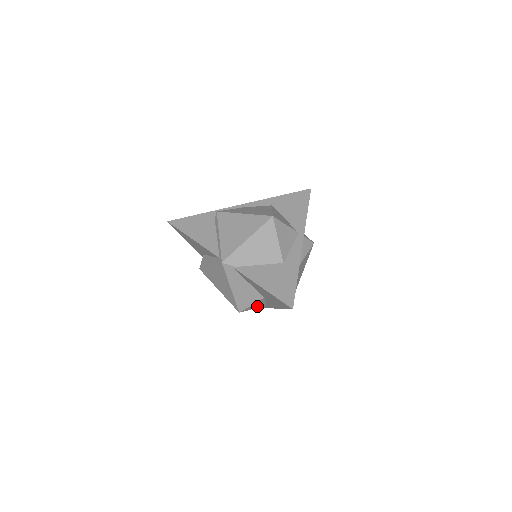
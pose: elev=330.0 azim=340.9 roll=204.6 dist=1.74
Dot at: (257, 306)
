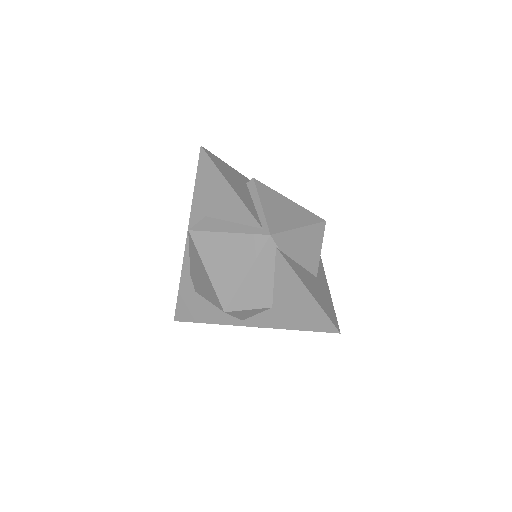
Dot at: (241, 315)
